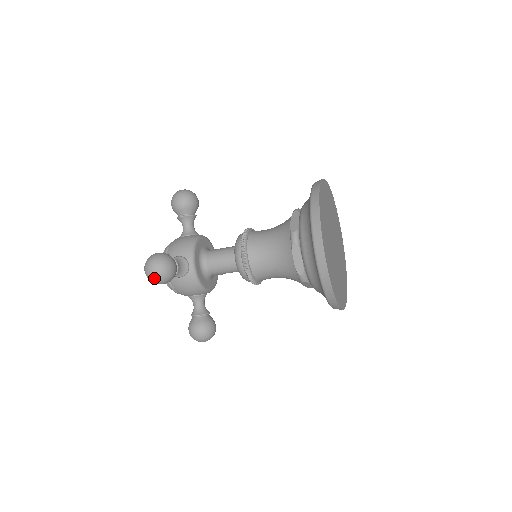
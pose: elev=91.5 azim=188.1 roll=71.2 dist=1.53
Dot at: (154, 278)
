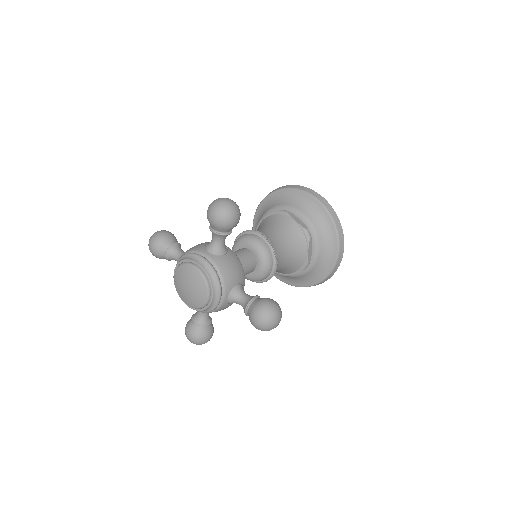
Dot at: (233, 206)
